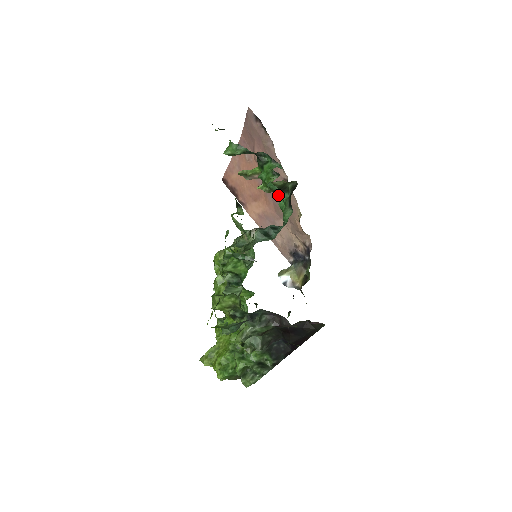
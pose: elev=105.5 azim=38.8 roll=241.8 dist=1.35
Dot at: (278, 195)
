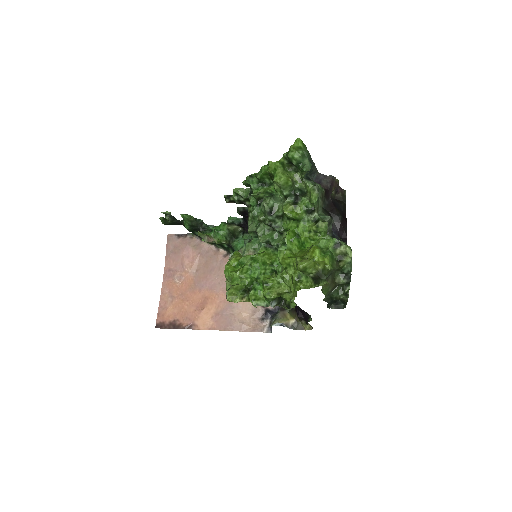
Dot at: (224, 275)
